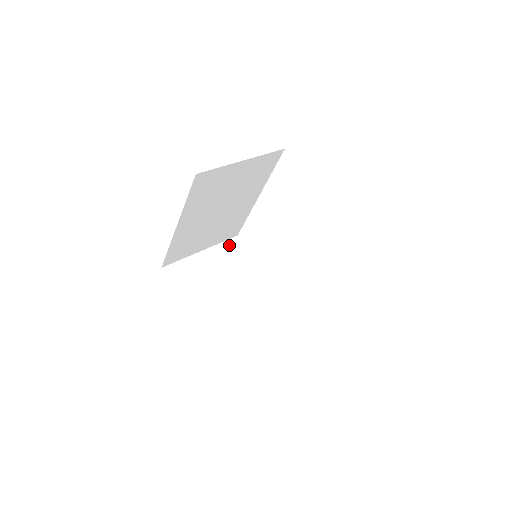
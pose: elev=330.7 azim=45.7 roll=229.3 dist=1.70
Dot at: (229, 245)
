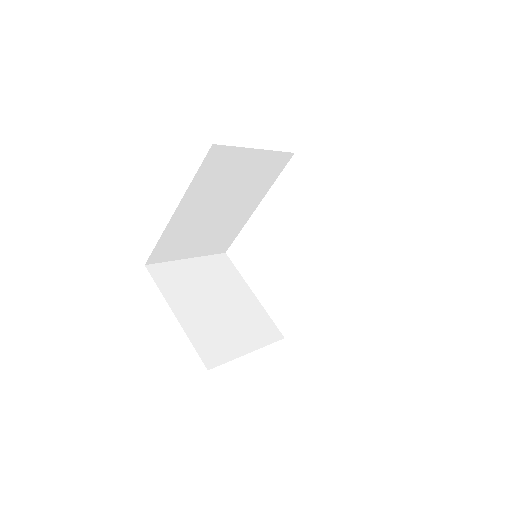
Dot at: (217, 259)
